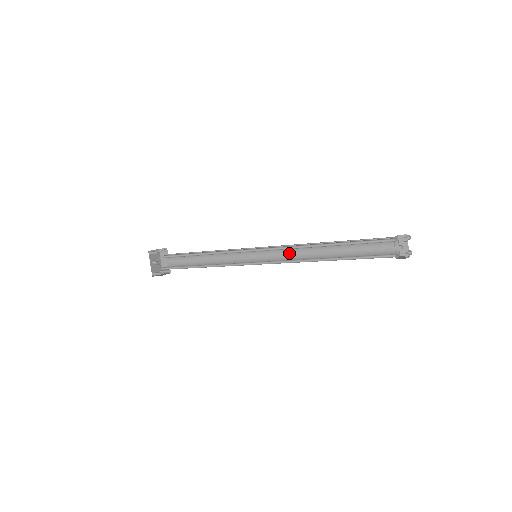
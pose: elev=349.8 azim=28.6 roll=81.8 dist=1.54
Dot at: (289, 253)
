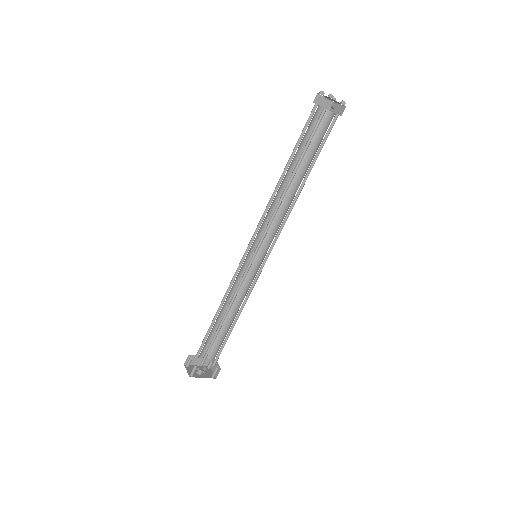
Dot at: (268, 220)
